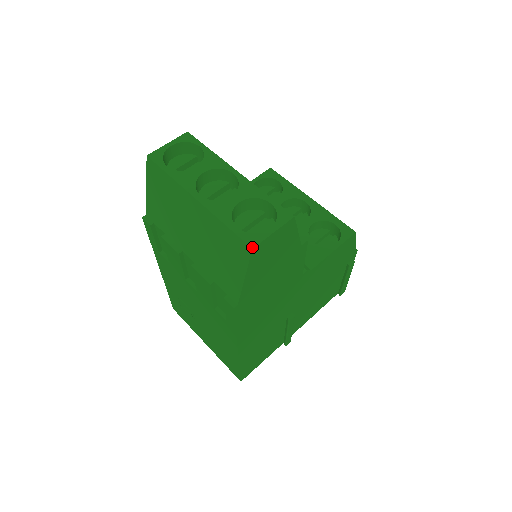
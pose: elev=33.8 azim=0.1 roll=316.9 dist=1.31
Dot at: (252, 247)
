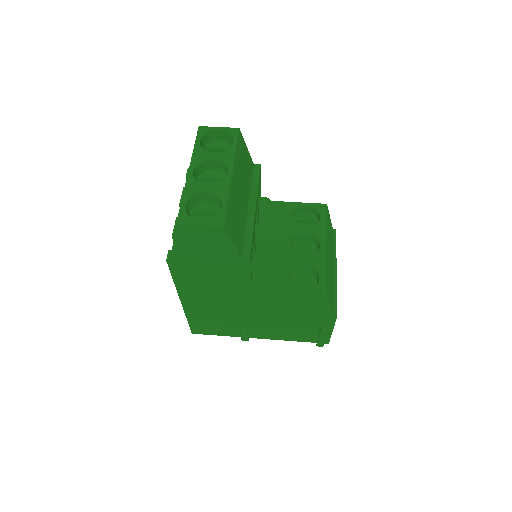
Dot at: (177, 223)
